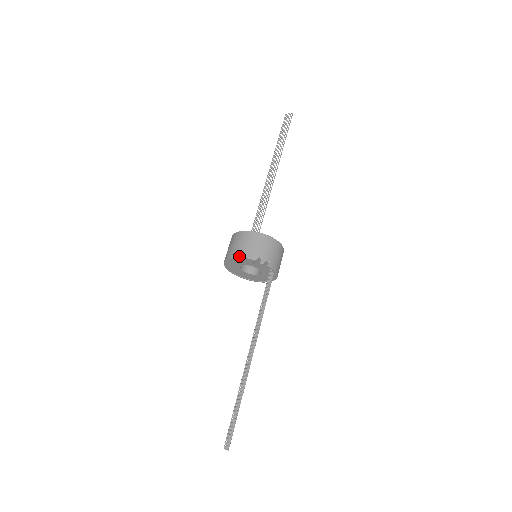
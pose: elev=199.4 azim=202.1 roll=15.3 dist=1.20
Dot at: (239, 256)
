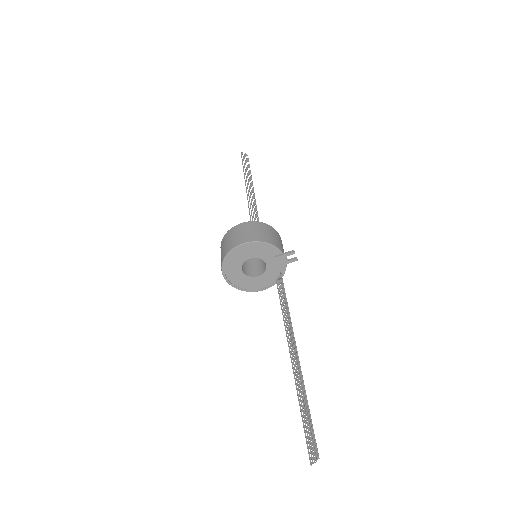
Dot at: (269, 242)
